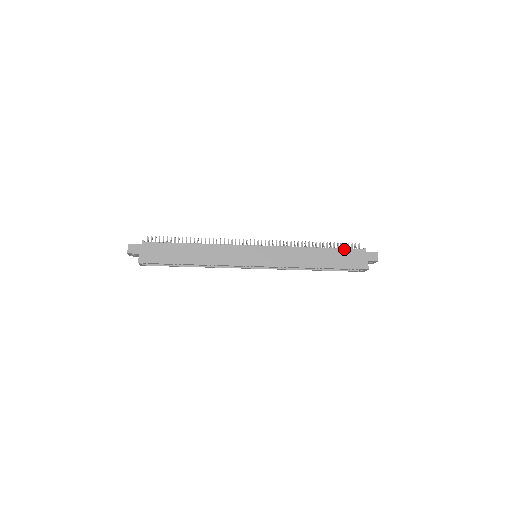
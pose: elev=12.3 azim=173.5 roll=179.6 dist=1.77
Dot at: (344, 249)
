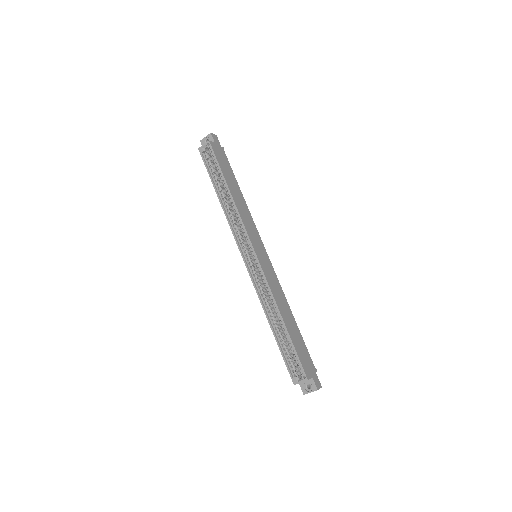
Dot at: occluded
